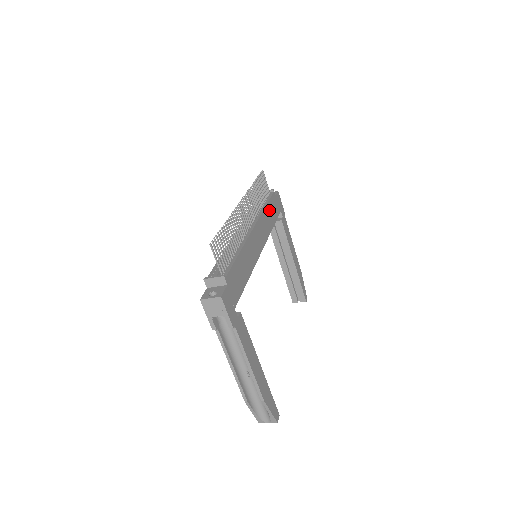
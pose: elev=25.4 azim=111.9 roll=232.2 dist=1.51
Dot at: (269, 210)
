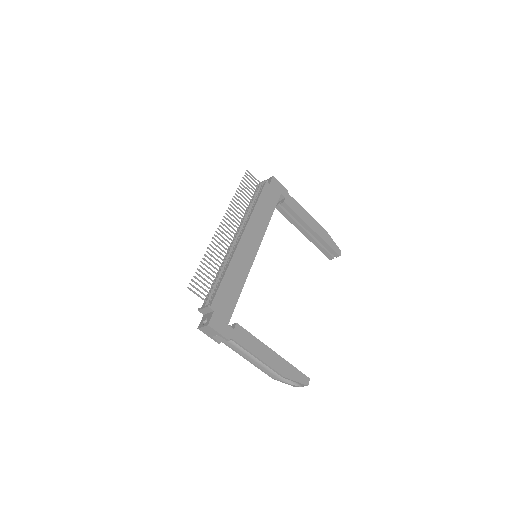
Dot at: (261, 206)
